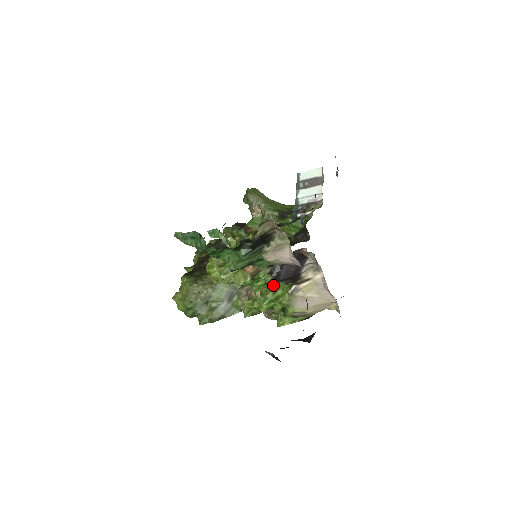
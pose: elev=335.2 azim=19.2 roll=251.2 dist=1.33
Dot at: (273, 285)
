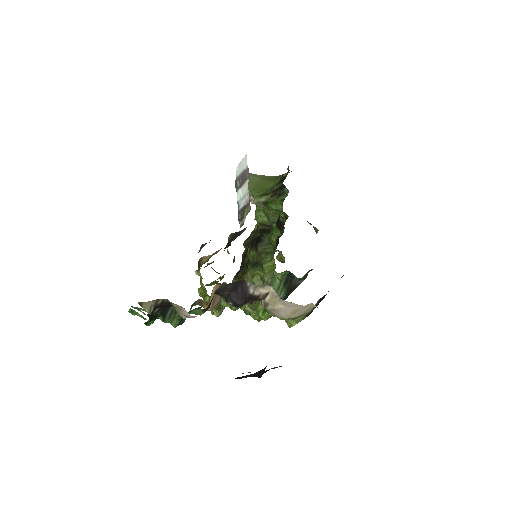
Dot at: occluded
